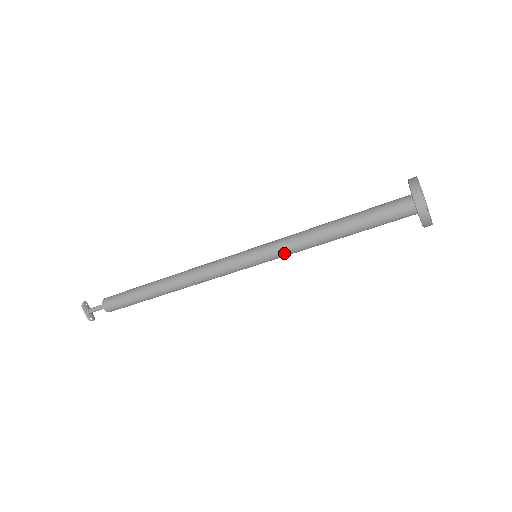
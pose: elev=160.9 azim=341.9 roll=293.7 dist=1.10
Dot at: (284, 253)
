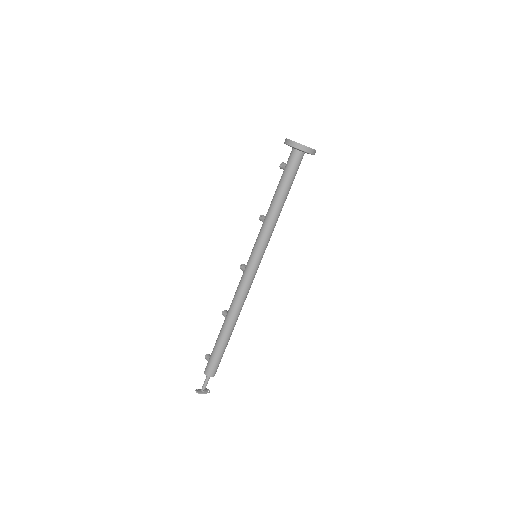
Dot at: occluded
